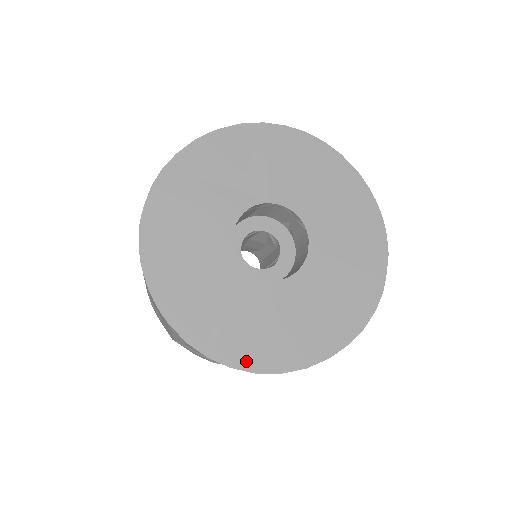
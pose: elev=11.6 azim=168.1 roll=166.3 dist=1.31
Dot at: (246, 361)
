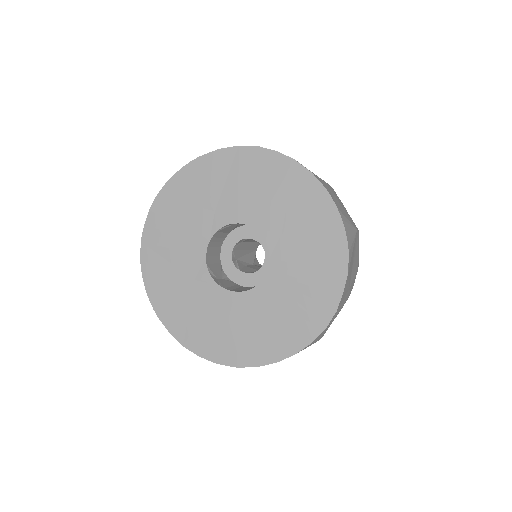
Dot at: (211, 353)
